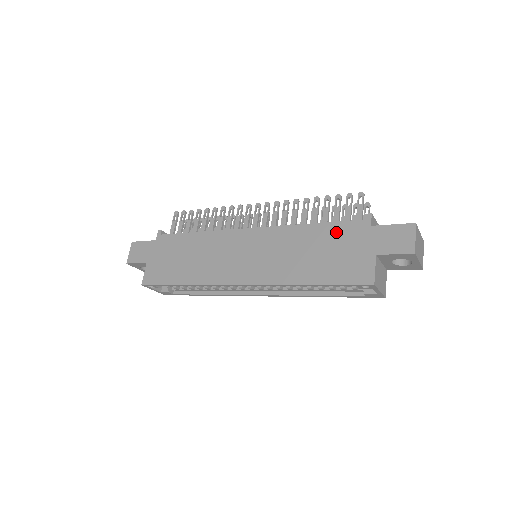
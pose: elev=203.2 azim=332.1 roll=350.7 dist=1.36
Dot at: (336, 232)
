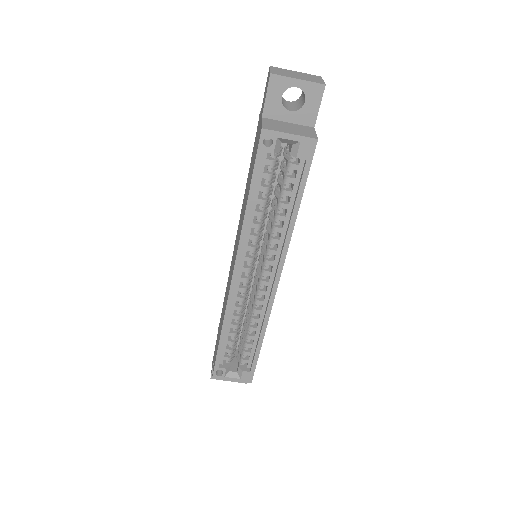
Dot at: (252, 154)
